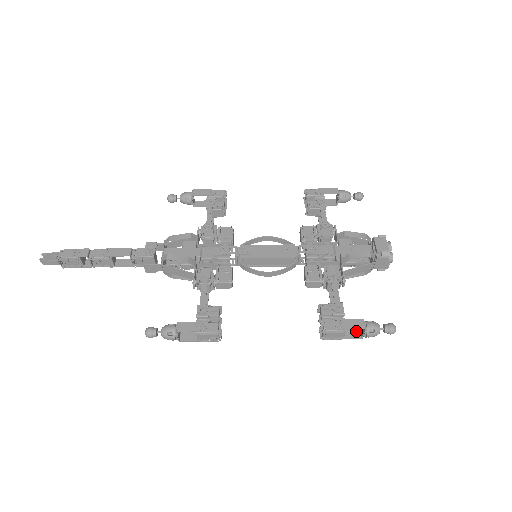
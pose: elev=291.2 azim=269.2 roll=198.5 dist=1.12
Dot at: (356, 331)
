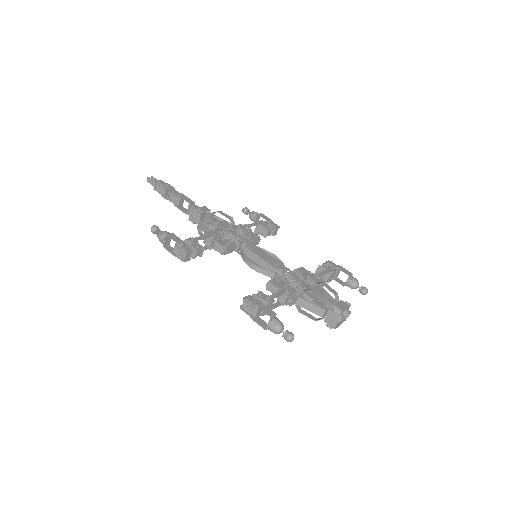
Dot at: occluded
